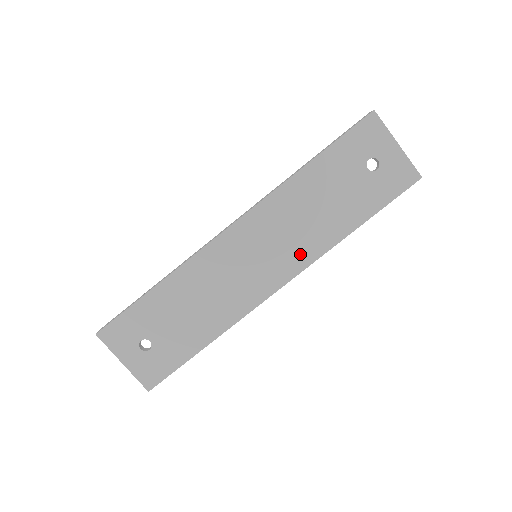
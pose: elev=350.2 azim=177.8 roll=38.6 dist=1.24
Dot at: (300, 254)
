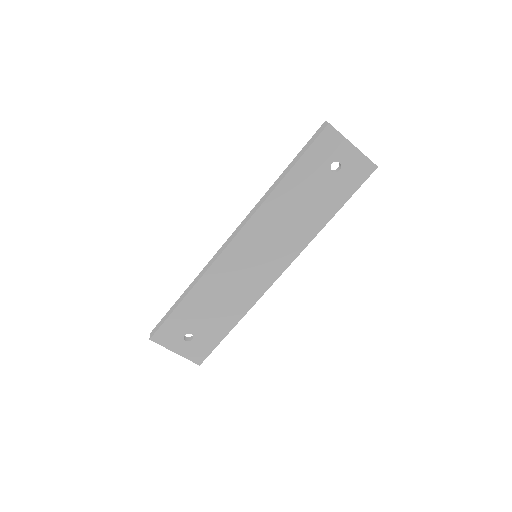
Dot at: (290, 248)
